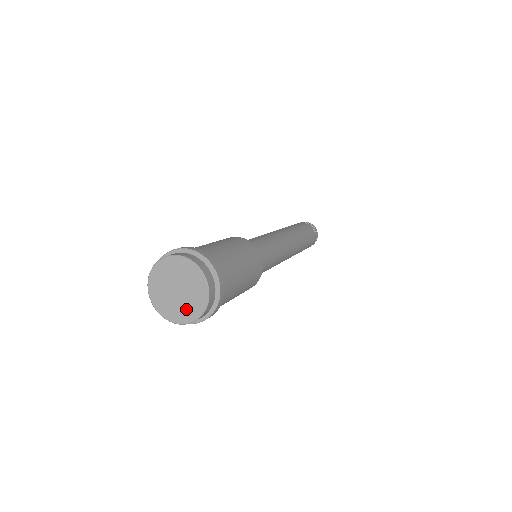
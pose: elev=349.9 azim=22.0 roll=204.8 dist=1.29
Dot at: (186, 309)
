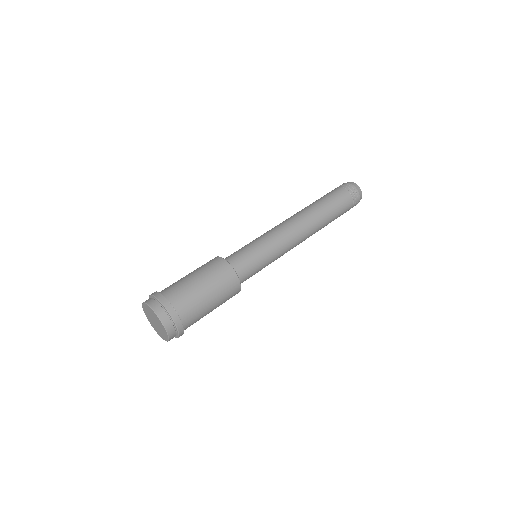
Dot at: (154, 325)
